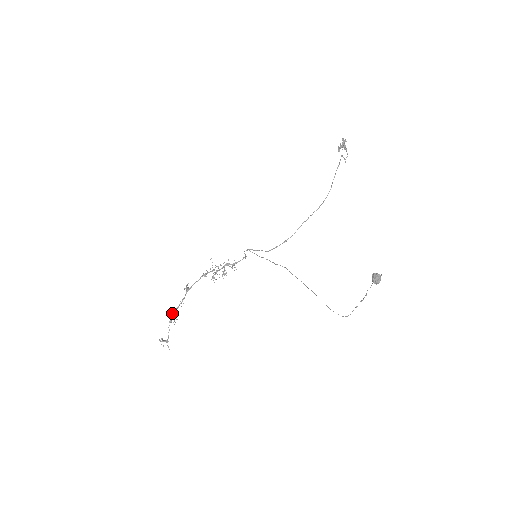
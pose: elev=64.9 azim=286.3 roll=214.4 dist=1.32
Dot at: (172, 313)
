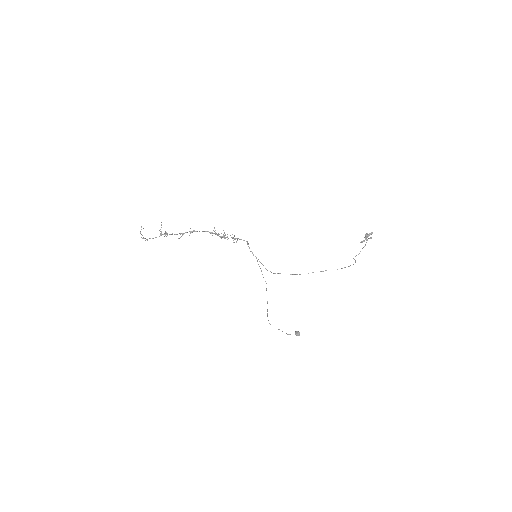
Dot at: (166, 233)
